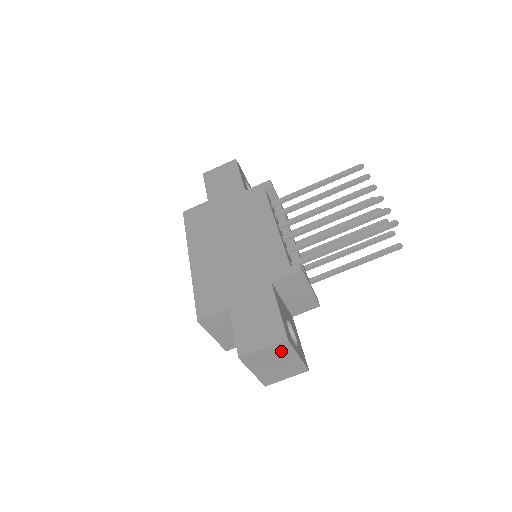
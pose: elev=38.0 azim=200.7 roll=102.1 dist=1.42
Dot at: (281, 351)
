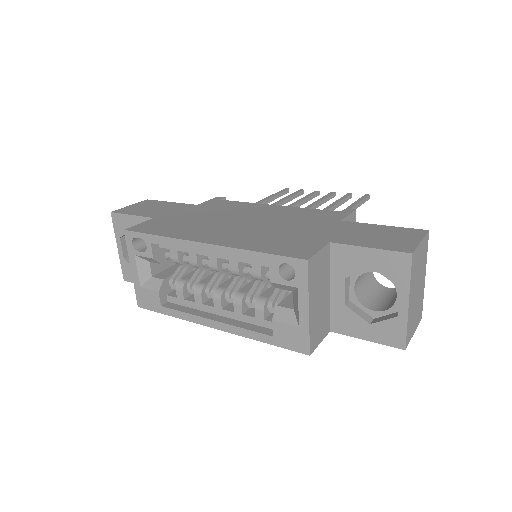
Dot at: (423, 256)
